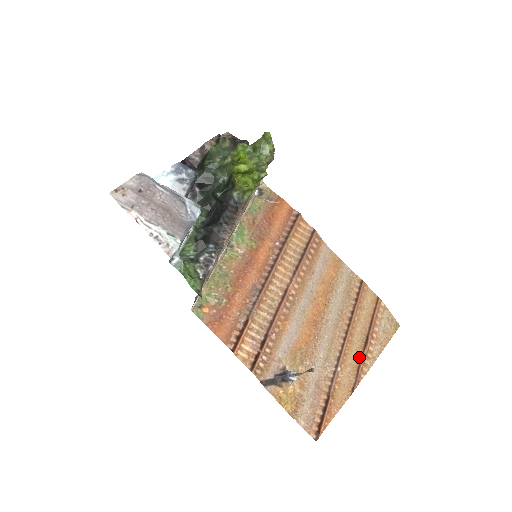
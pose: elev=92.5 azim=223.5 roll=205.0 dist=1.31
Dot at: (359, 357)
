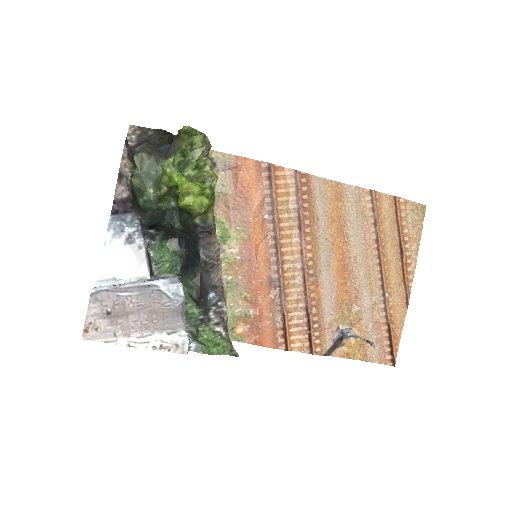
Dot at: (400, 271)
